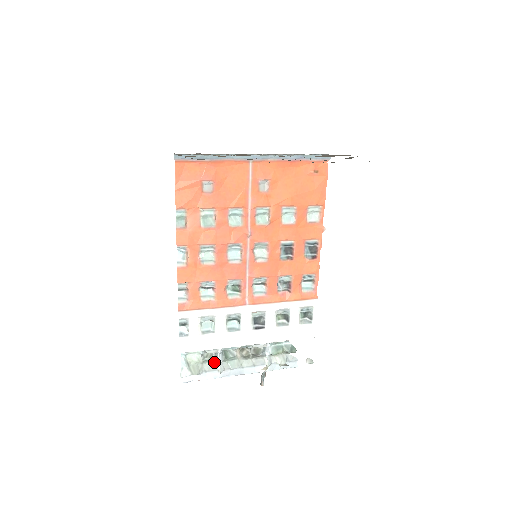
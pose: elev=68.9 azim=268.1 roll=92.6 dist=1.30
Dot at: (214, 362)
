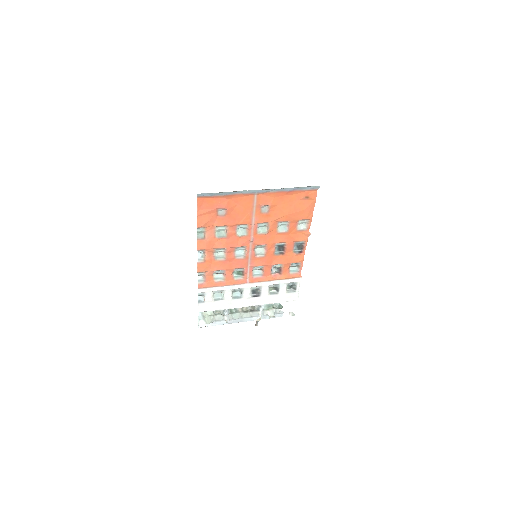
Dot at: (222, 315)
